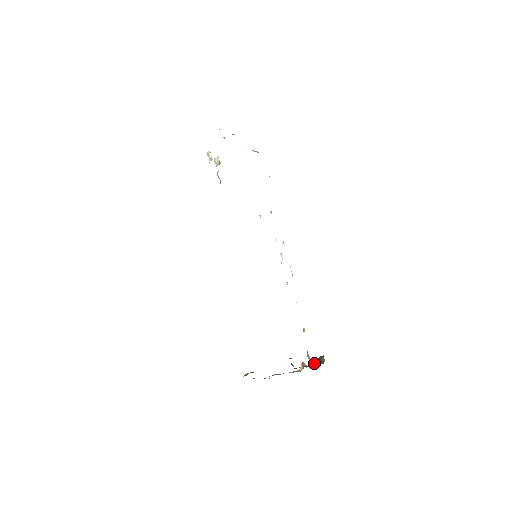
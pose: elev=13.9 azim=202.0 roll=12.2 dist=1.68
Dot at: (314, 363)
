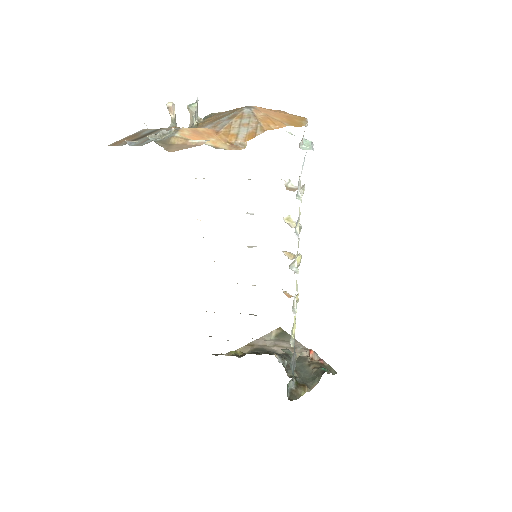
Dot at: (312, 371)
